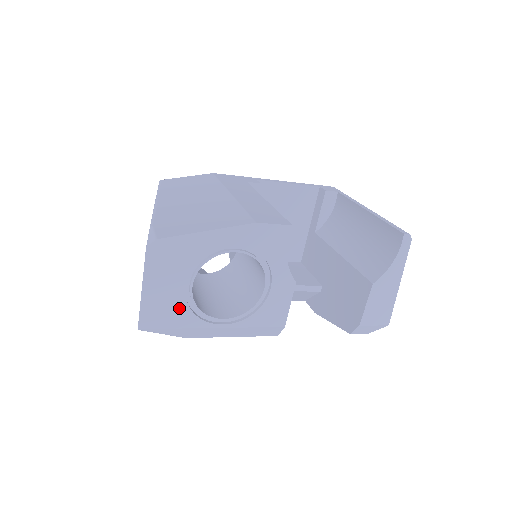
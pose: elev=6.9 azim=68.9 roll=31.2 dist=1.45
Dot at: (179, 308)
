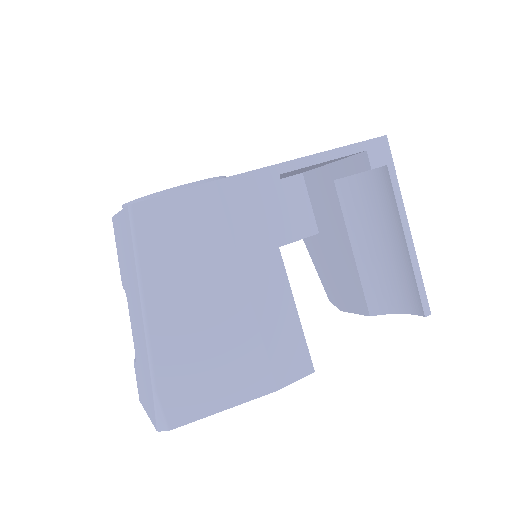
Dot at: occluded
